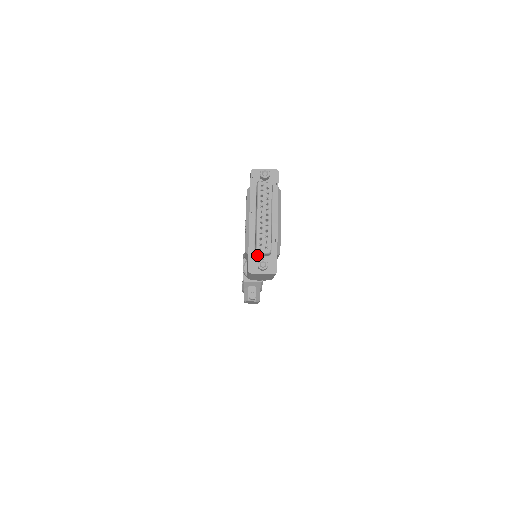
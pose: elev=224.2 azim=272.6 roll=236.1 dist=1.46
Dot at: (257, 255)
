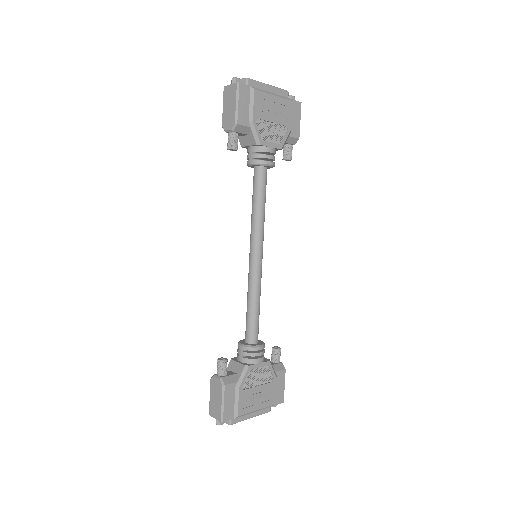
Dot at: occluded
